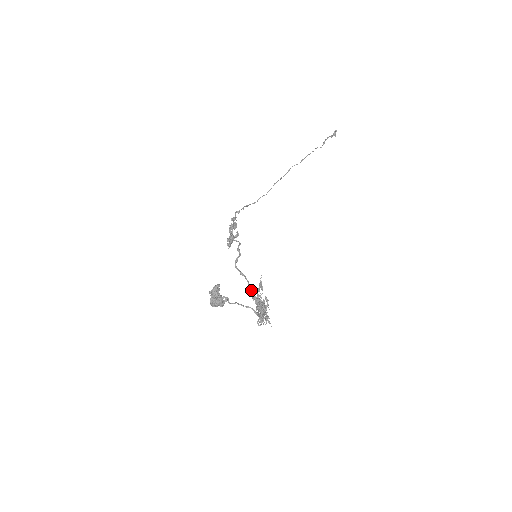
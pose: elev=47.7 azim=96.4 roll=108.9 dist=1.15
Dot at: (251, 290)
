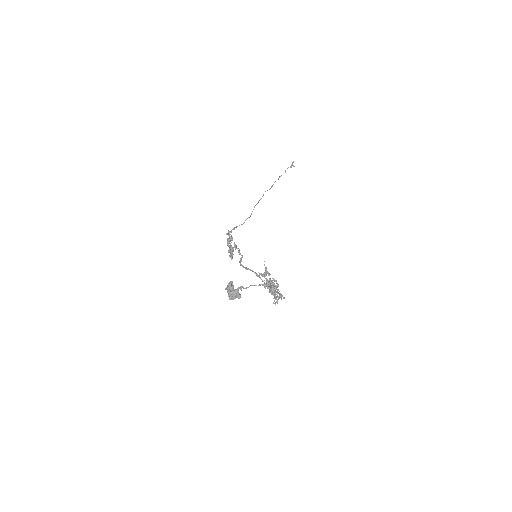
Dot at: (260, 277)
